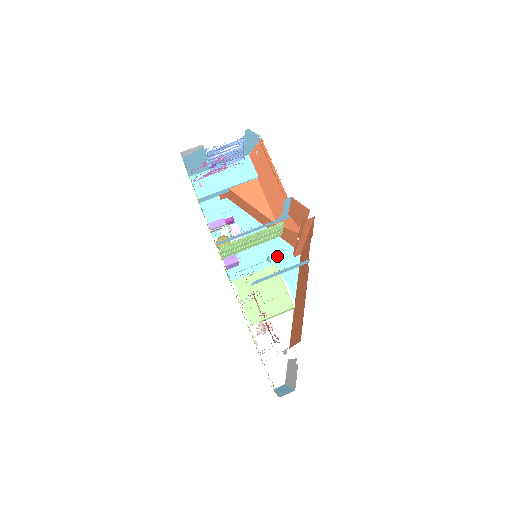
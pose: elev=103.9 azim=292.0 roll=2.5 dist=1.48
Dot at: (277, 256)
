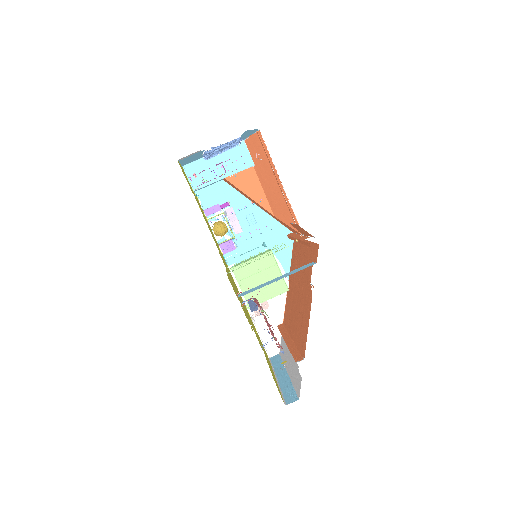
Dot at: (272, 238)
